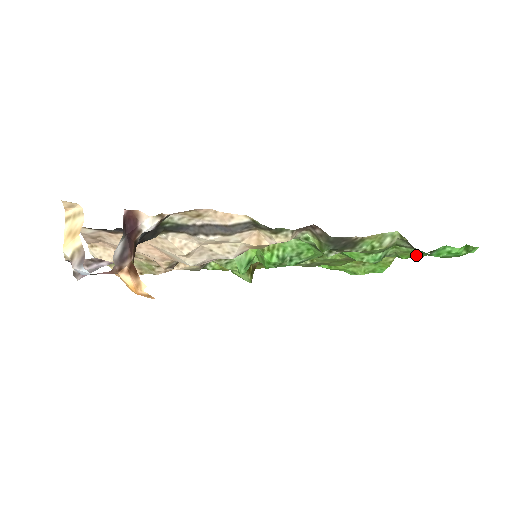
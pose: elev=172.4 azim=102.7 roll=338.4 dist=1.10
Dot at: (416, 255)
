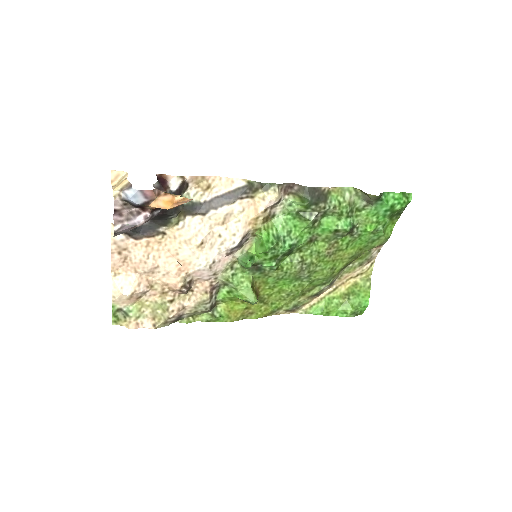
Dot at: (375, 220)
